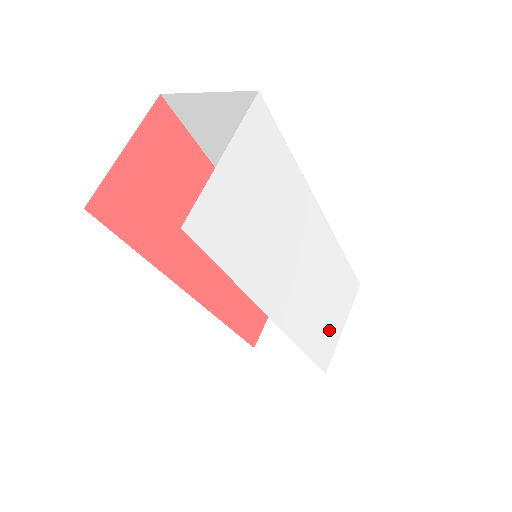
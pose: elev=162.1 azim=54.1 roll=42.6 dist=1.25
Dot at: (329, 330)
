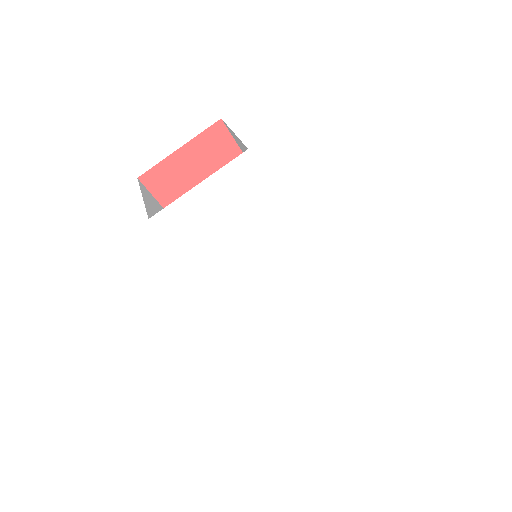
Dot at: (298, 338)
